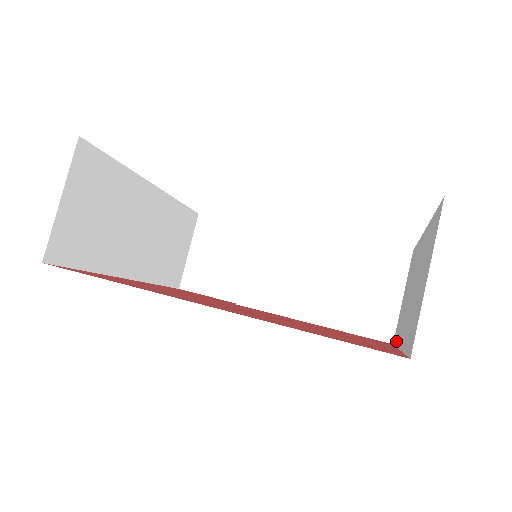
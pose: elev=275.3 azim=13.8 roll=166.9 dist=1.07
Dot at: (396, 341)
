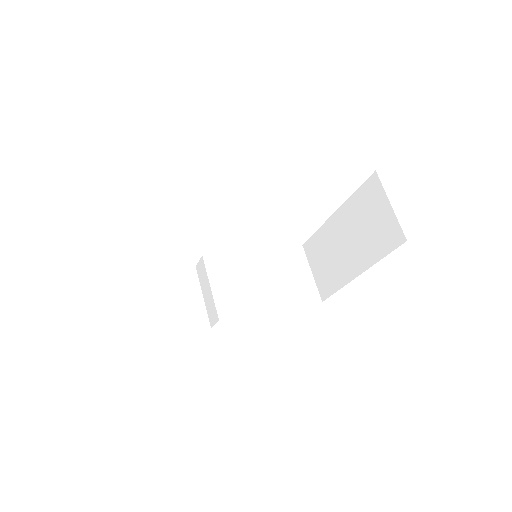
Dot at: (336, 288)
